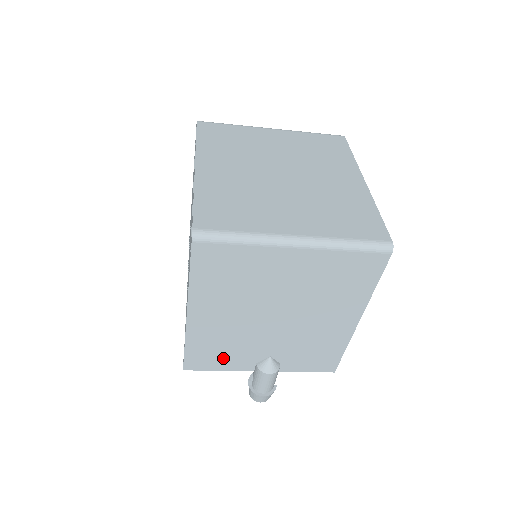
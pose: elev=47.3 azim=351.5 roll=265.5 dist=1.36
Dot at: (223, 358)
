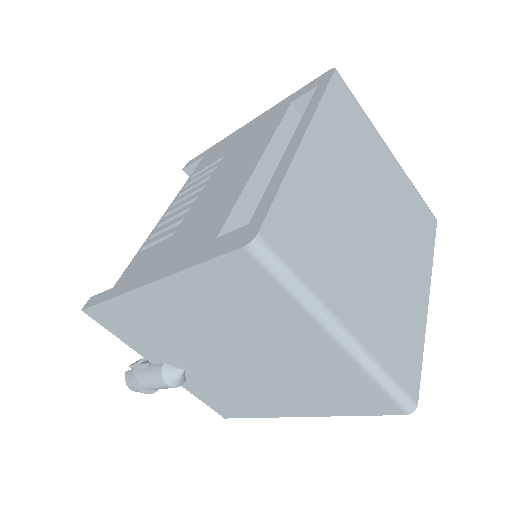
Dot at: (136, 336)
